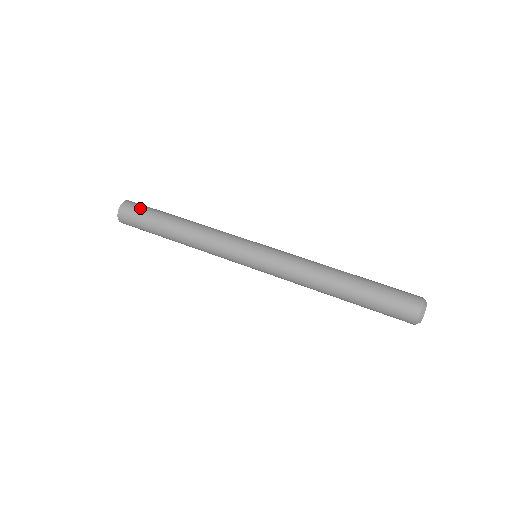
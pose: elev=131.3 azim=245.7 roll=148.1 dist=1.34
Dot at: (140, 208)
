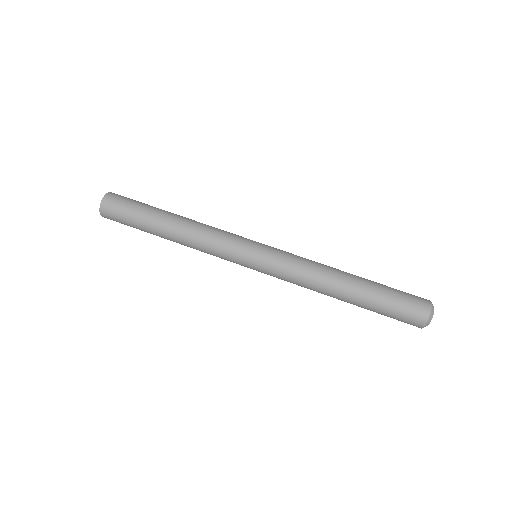
Dot at: (121, 212)
